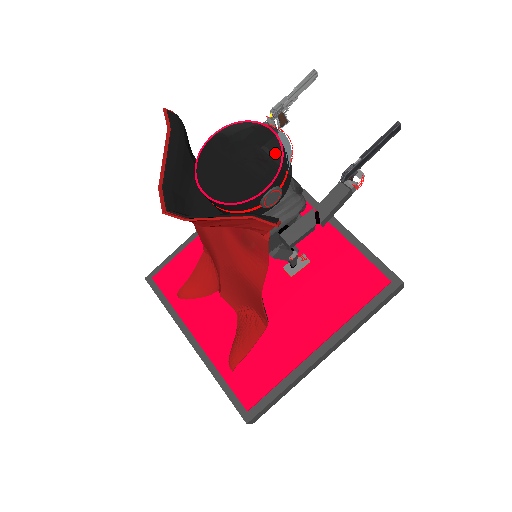
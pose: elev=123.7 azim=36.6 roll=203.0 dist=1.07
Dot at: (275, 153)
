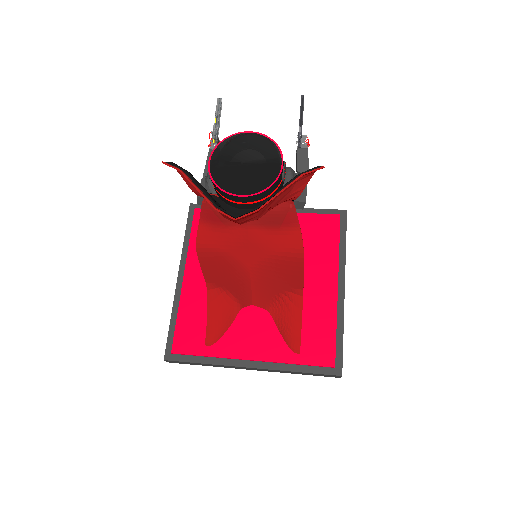
Dot at: (266, 142)
